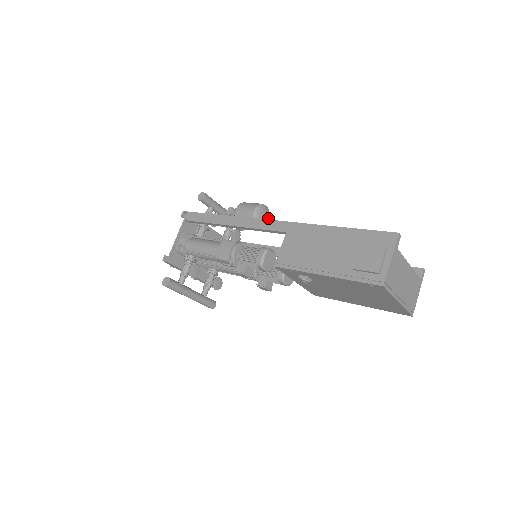
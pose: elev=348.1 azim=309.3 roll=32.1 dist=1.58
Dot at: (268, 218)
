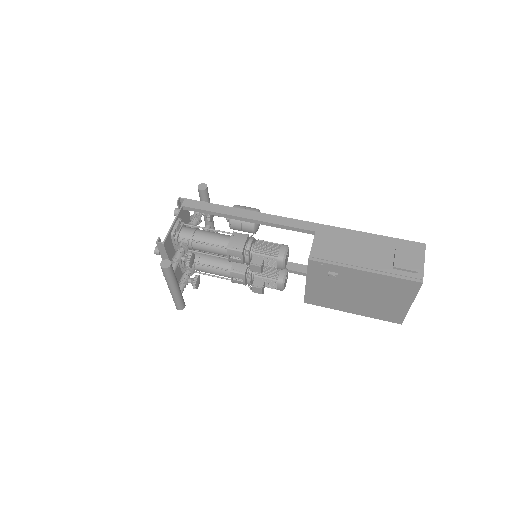
Dot at: occluded
